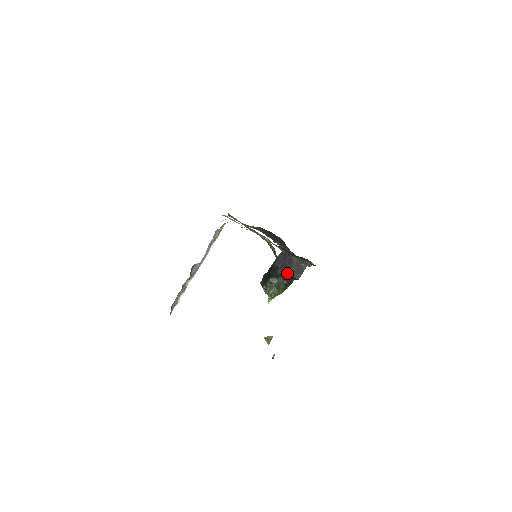
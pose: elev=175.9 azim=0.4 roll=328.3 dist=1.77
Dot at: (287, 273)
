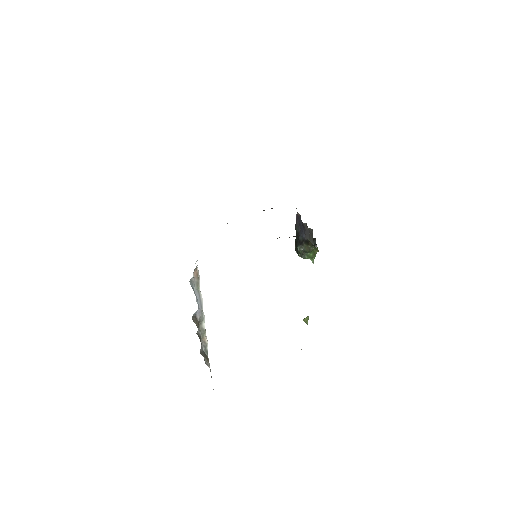
Dot at: (305, 238)
